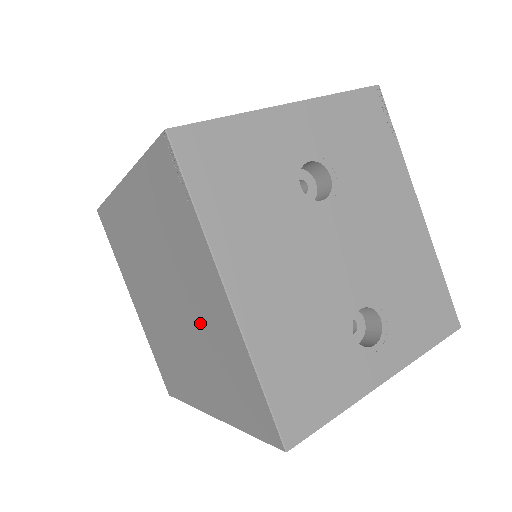
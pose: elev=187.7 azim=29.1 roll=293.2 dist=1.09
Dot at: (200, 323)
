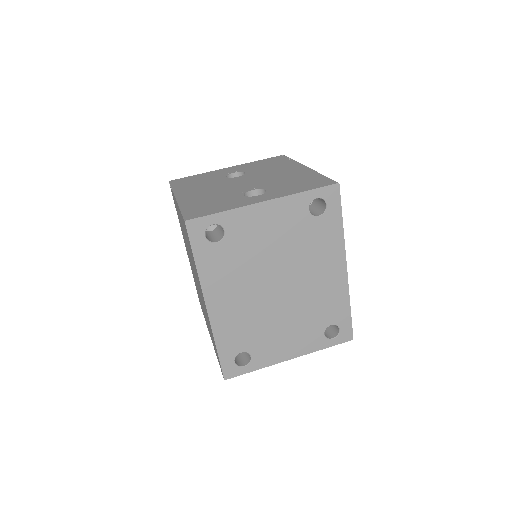
Dot at: (187, 244)
